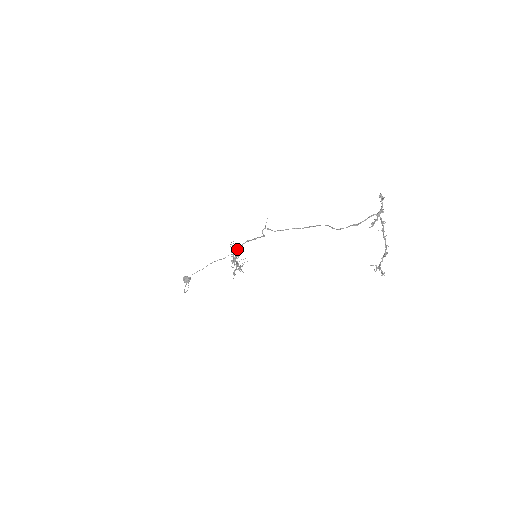
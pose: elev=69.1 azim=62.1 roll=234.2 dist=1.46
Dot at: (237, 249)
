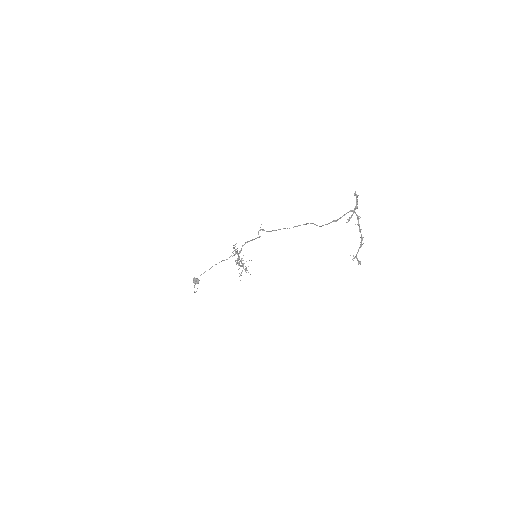
Dot at: occluded
